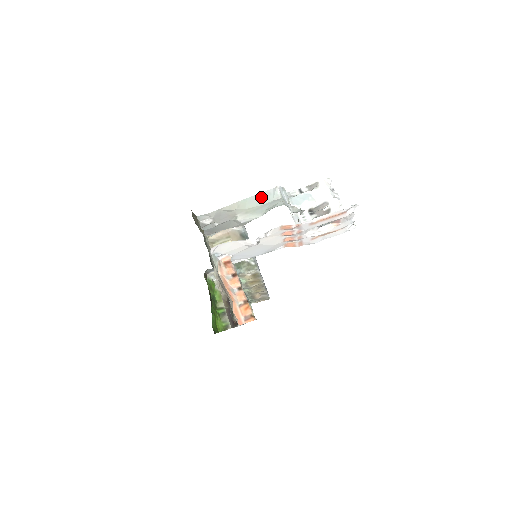
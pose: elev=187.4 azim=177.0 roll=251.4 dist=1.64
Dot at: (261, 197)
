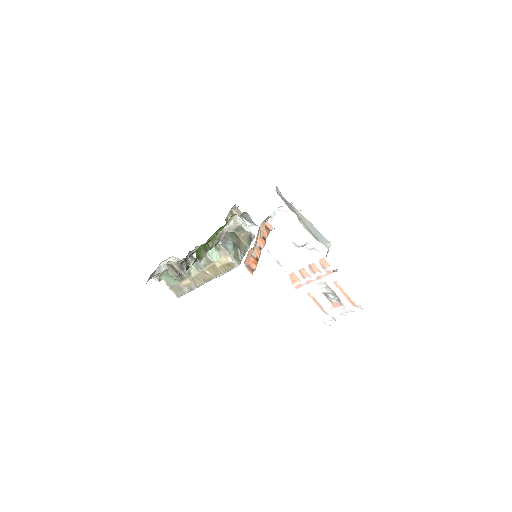
Dot at: (318, 233)
